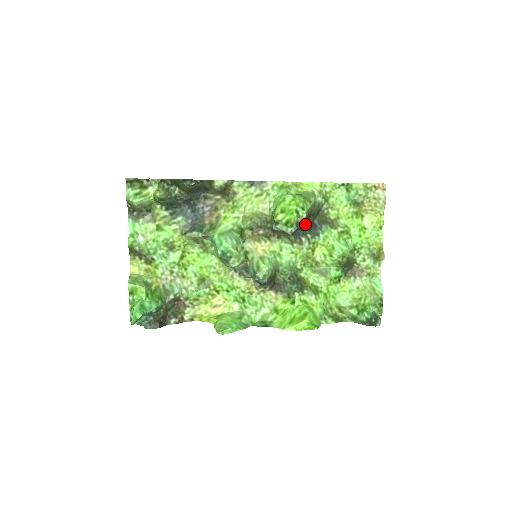
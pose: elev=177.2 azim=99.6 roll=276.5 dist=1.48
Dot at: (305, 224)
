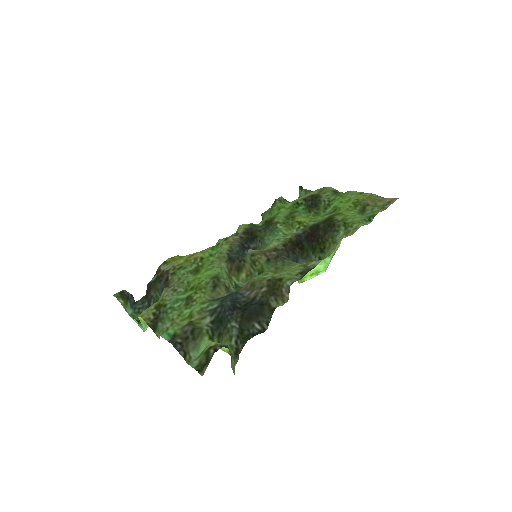
Dot at: (313, 238)
